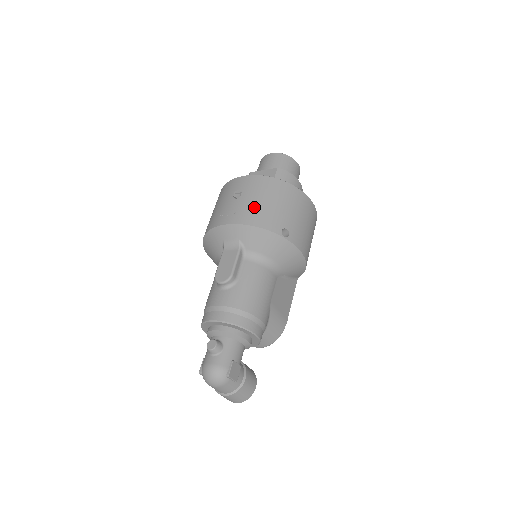
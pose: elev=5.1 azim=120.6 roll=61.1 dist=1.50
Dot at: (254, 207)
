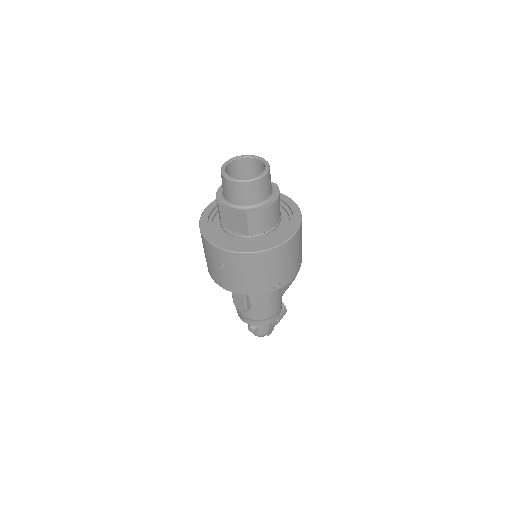
Dot at: (243, 281)
